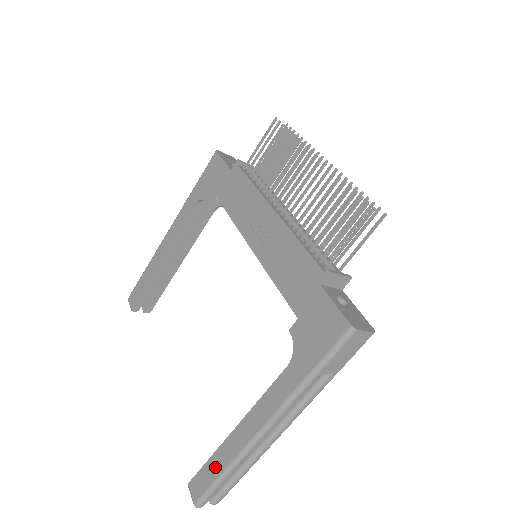
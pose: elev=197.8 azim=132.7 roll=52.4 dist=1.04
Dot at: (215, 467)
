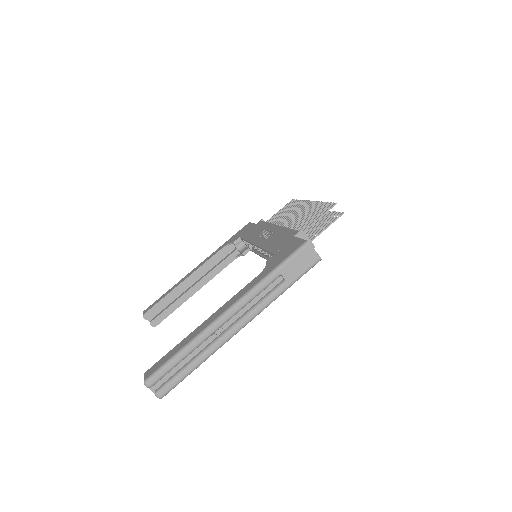
Dot at: (176, 349)
